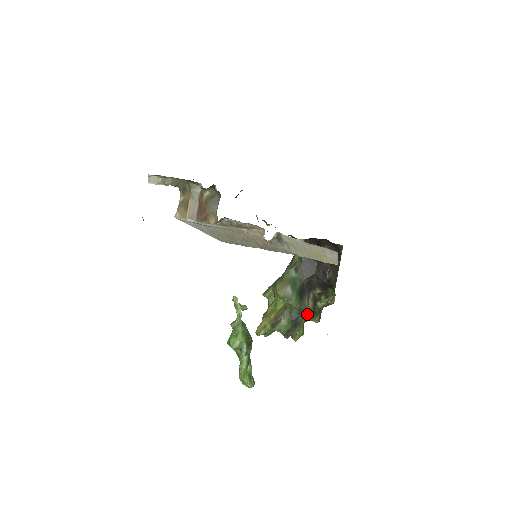
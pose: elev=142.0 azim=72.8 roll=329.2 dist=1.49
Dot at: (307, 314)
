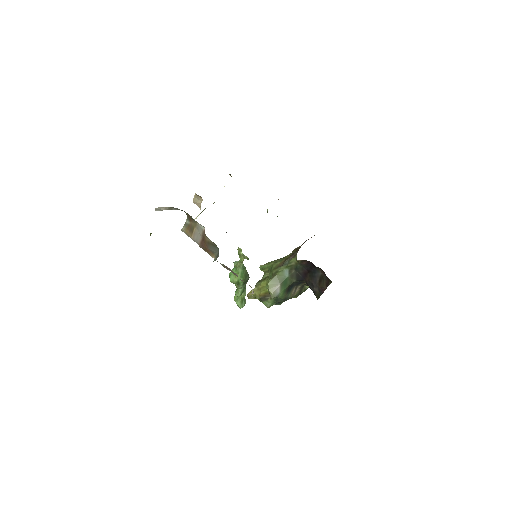
Dot at: (292, 297)
